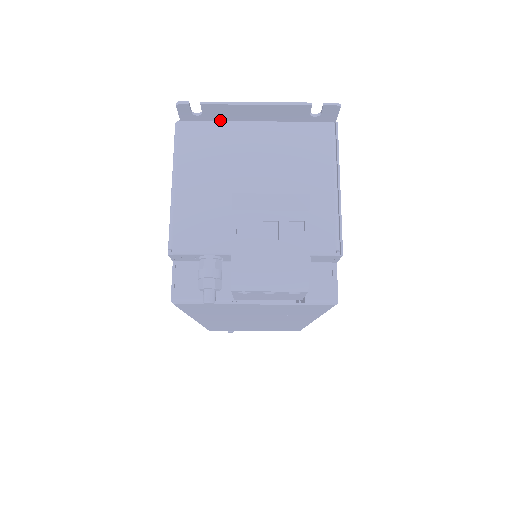
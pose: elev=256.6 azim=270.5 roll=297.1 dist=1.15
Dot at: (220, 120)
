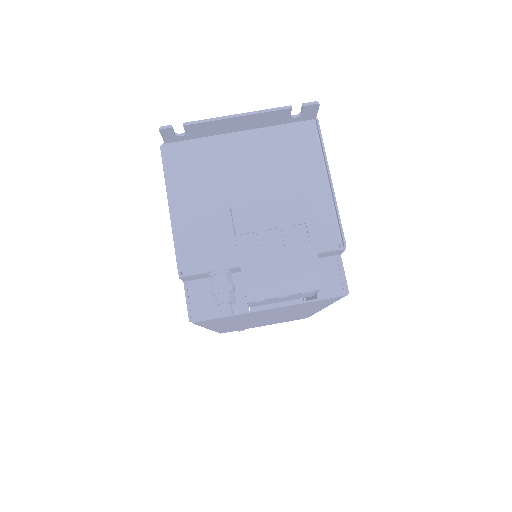
Dot at: (204, 136)
